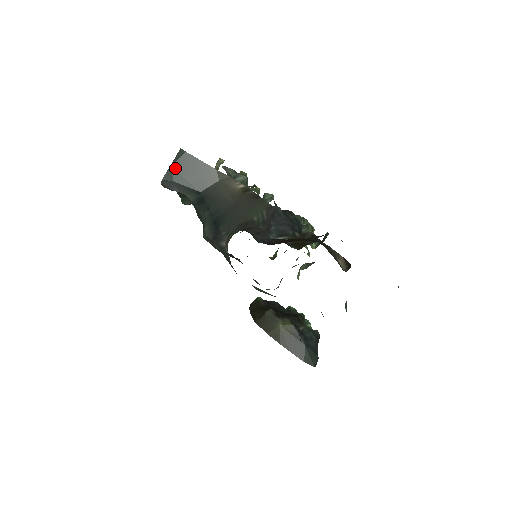
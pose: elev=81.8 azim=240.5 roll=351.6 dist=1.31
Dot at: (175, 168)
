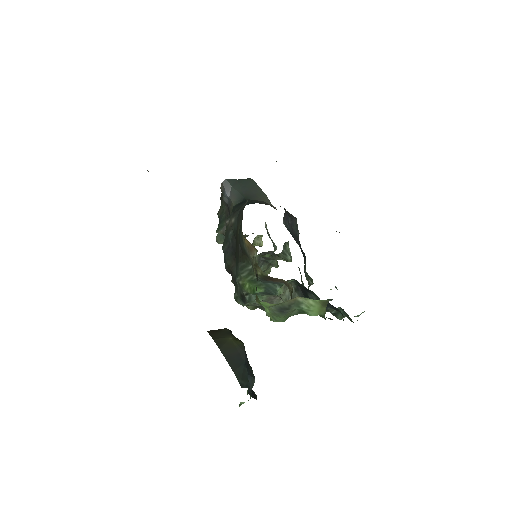
Dot at: (239, 182)
